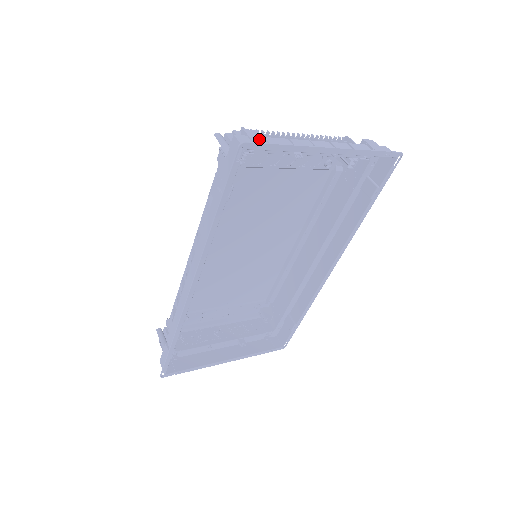
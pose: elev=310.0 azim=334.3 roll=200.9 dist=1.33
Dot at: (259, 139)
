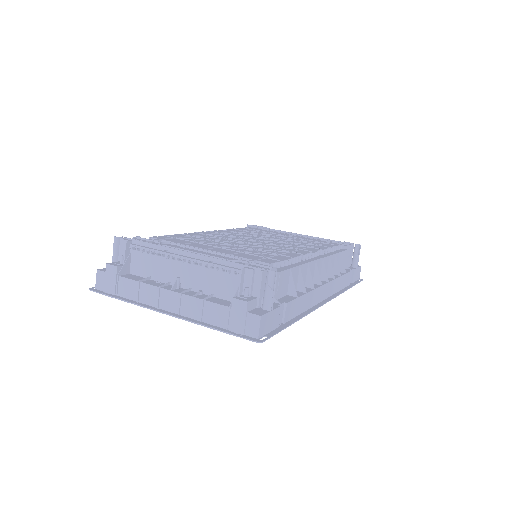
Dot at: (111, 281)
